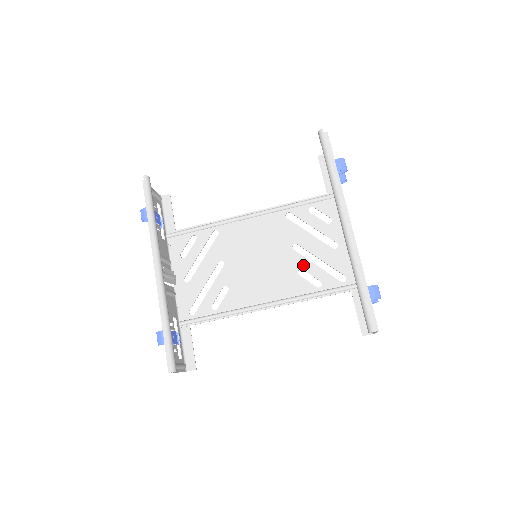
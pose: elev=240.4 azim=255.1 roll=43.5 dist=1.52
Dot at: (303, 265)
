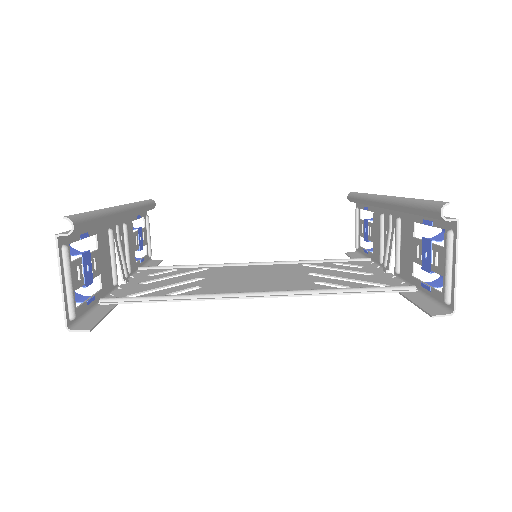
Dot at: (322, 280)
